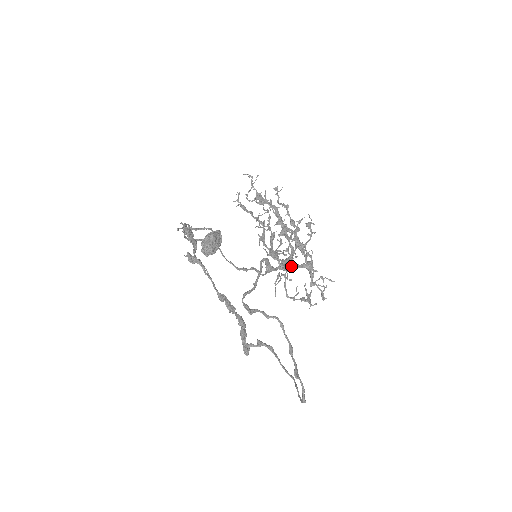
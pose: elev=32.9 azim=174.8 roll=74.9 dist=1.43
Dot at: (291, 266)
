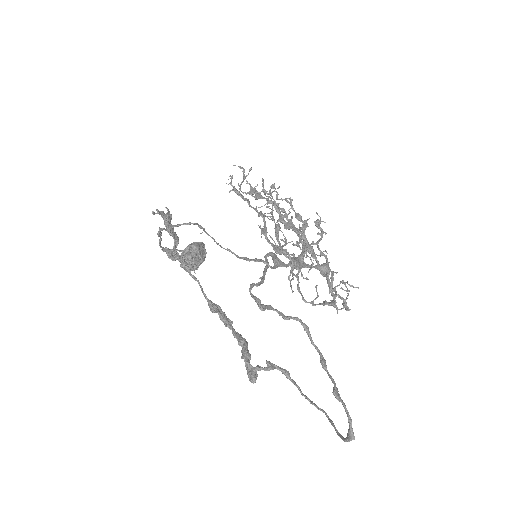
Dot at: (303, 266)
